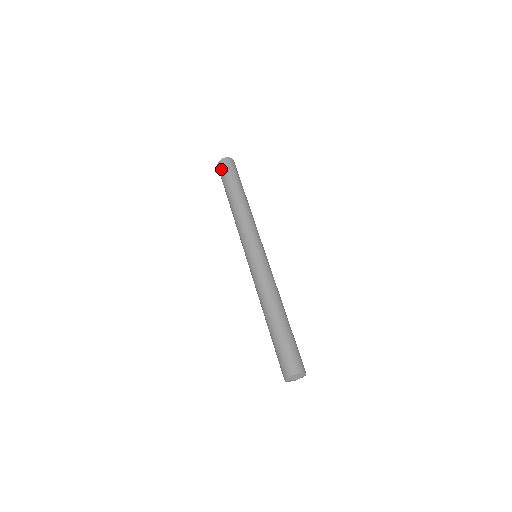
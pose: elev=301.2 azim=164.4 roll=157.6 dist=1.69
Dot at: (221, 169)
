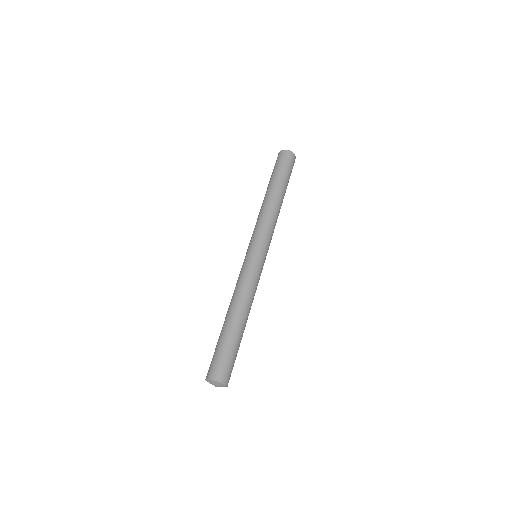
Dot at: (279, 159)
